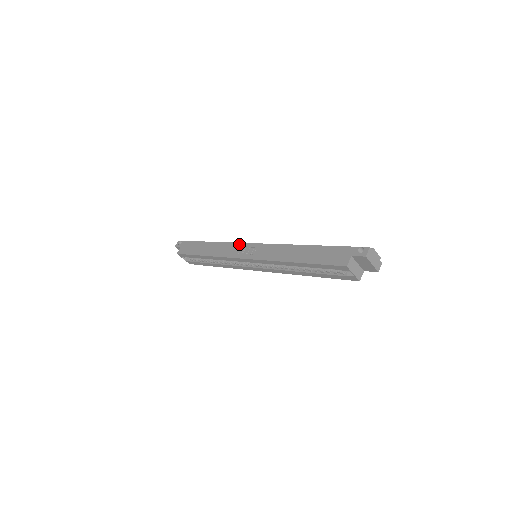
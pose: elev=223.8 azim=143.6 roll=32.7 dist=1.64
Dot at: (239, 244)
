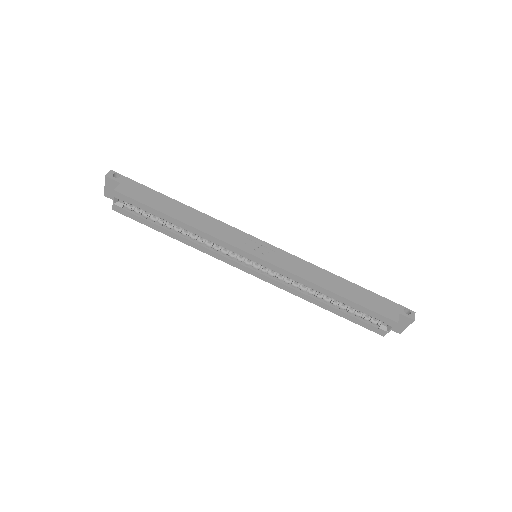
Dot at: (241, 232)
